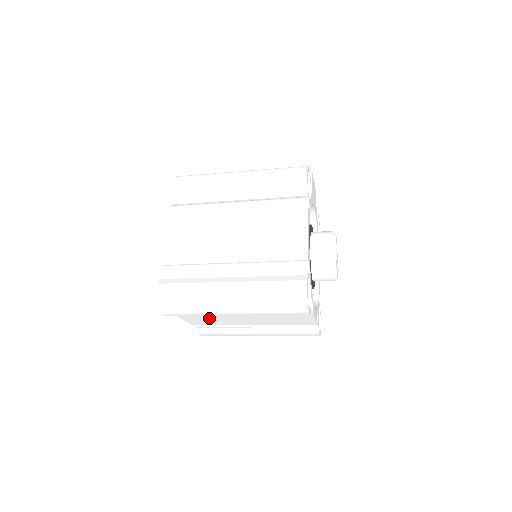
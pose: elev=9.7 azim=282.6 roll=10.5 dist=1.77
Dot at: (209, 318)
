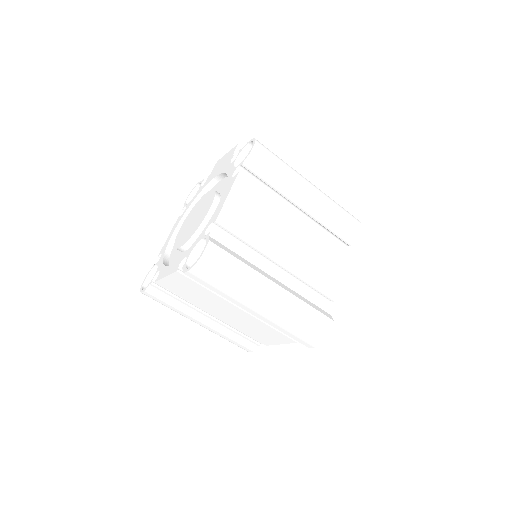
Dot at: (197, 292)
